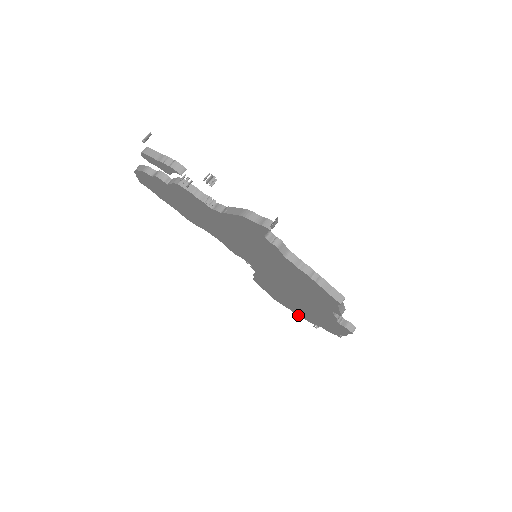
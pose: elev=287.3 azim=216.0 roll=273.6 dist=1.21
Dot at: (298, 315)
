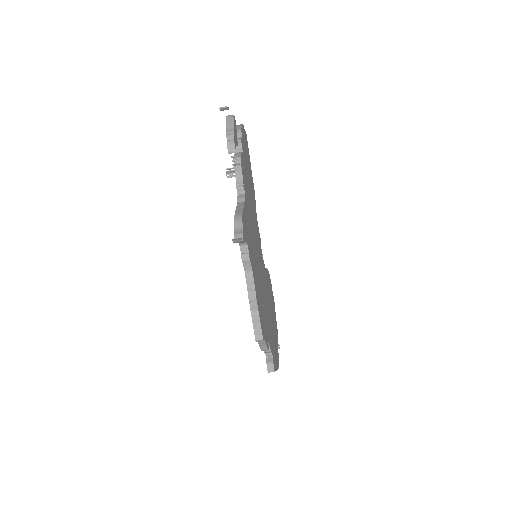
Dot at: occluded
